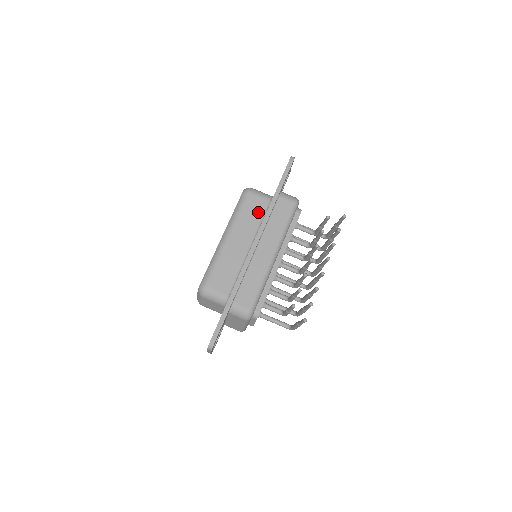
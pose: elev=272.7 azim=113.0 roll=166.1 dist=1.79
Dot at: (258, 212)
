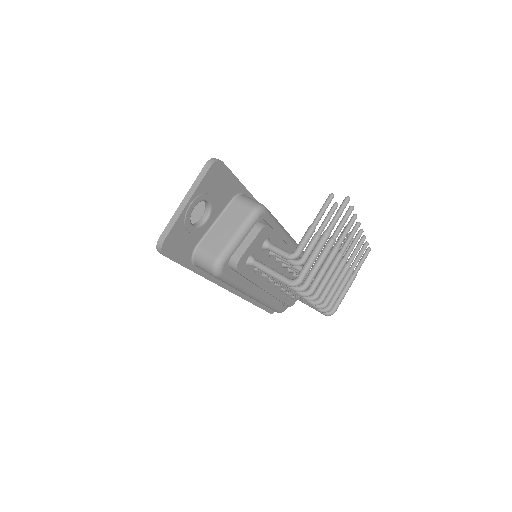
Dot at: occluded
